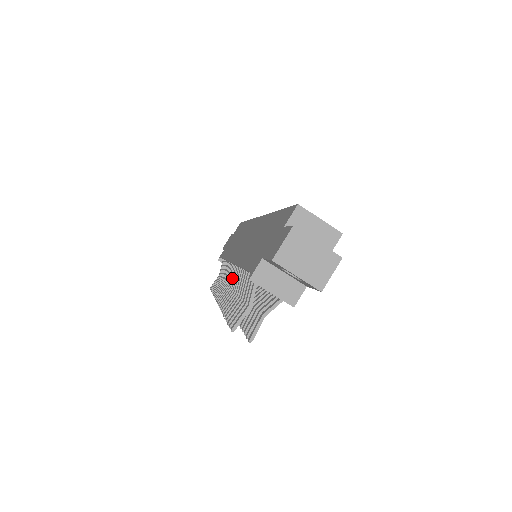
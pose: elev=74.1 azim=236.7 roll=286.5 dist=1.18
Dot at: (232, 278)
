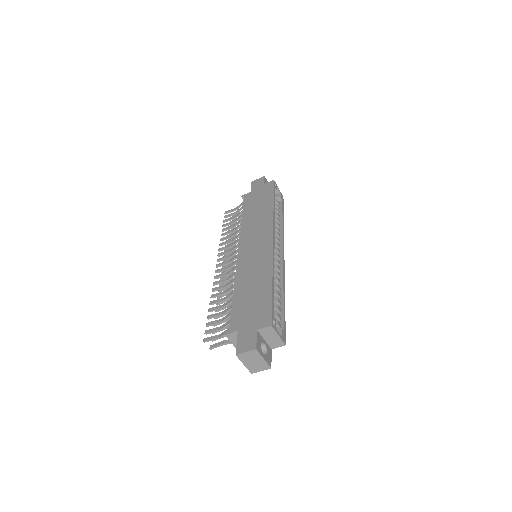
Dot at: (232, 263)
